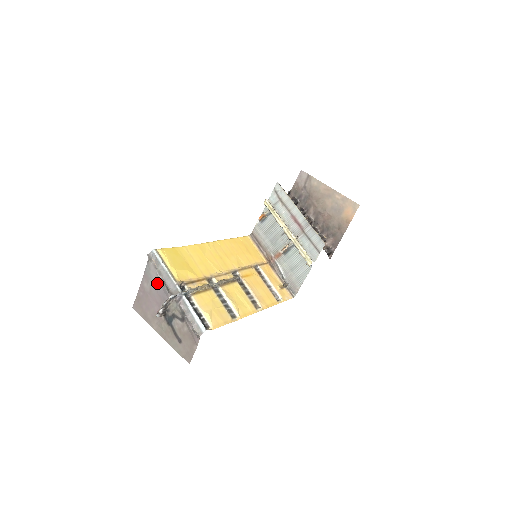
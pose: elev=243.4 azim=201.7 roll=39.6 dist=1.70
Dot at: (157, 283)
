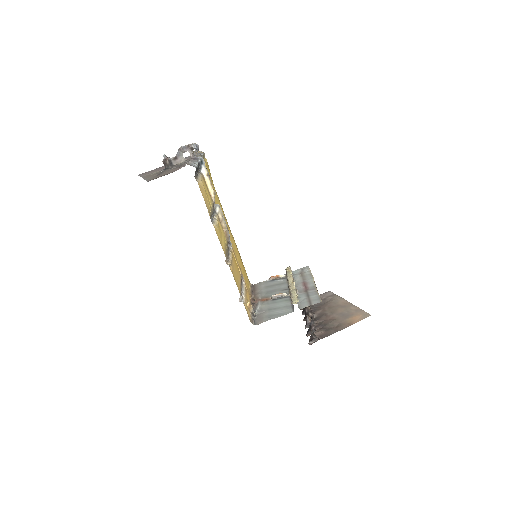
Dot at: occluded
